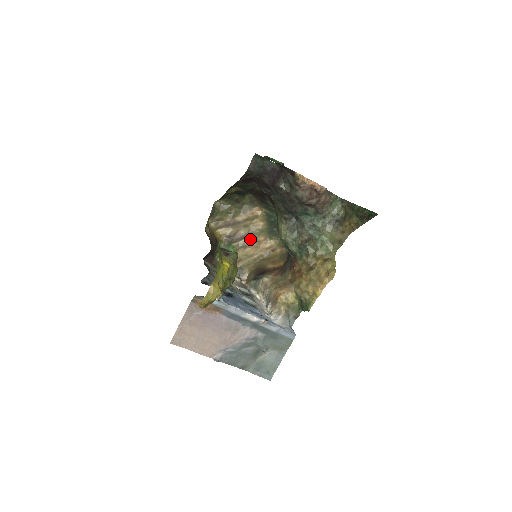
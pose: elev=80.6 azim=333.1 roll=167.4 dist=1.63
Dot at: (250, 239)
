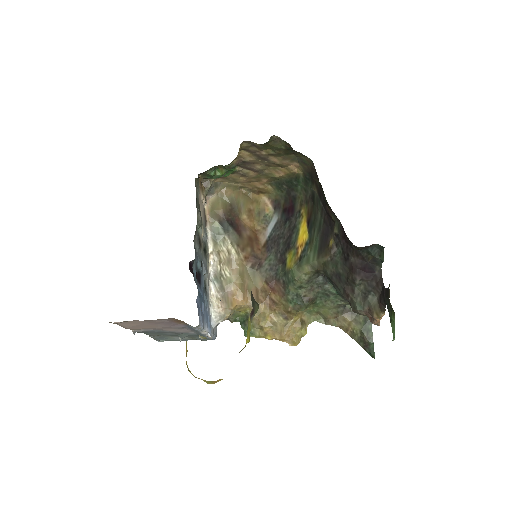
Dot at: (256, 174)
